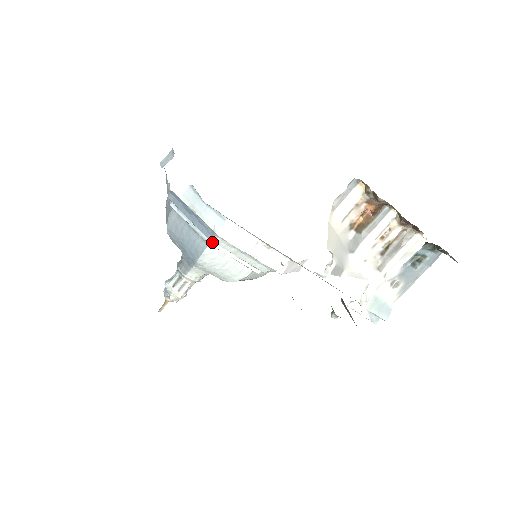
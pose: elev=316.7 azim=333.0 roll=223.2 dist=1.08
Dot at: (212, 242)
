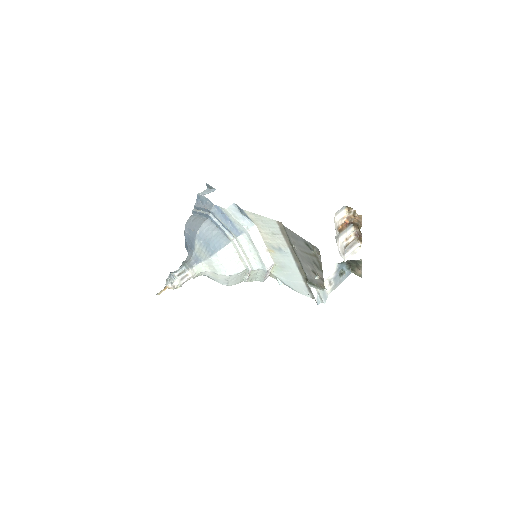
Dot at: (235, 240)
